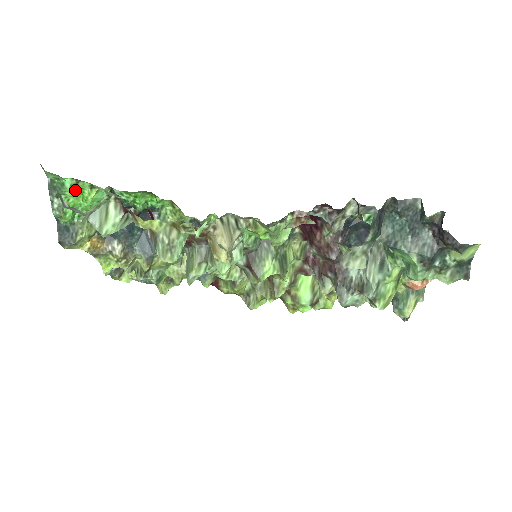
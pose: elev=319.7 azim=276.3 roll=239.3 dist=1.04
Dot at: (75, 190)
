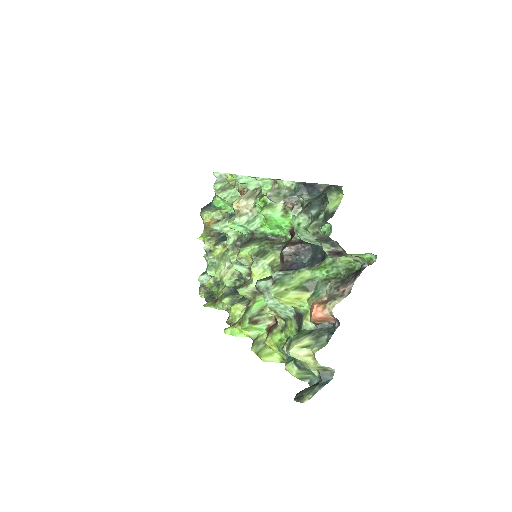
Dot at: occluded
